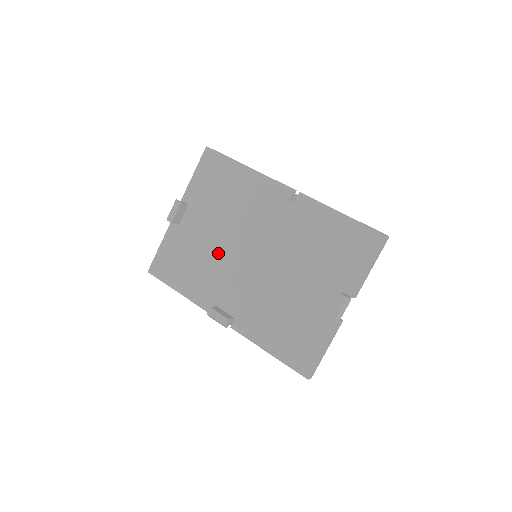
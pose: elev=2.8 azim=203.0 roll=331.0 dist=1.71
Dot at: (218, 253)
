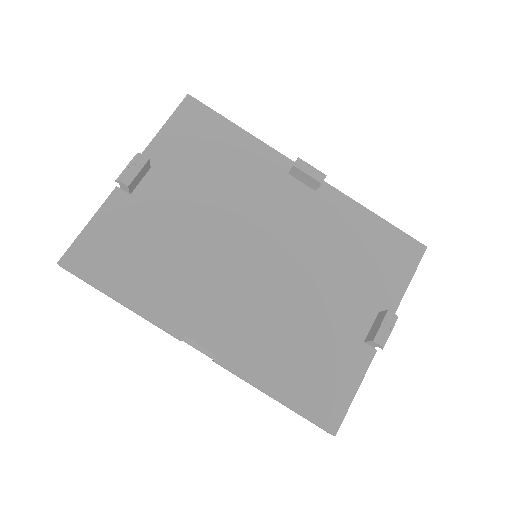
Dot at: (198, 245)
